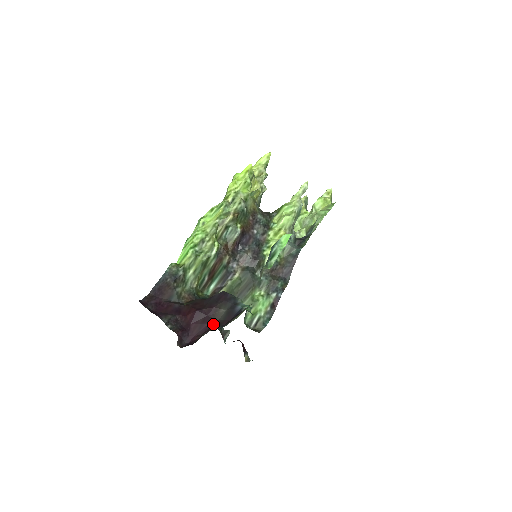
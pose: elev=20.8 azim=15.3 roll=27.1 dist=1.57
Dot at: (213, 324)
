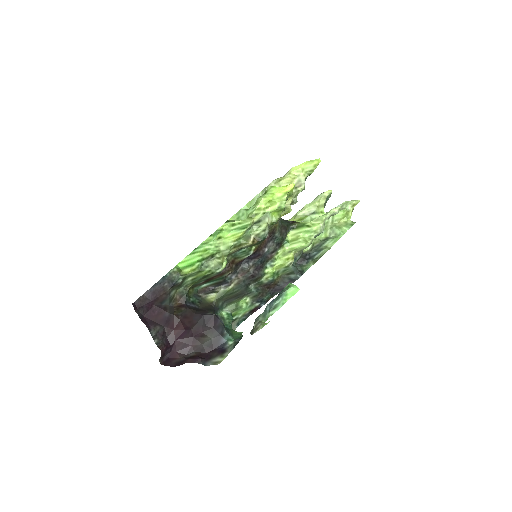
Dot at: (196, 348)
